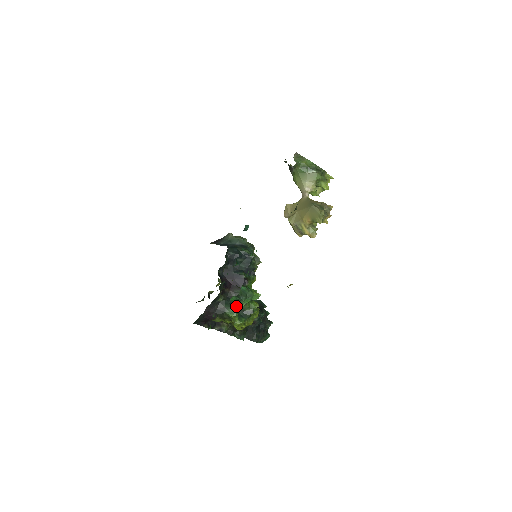
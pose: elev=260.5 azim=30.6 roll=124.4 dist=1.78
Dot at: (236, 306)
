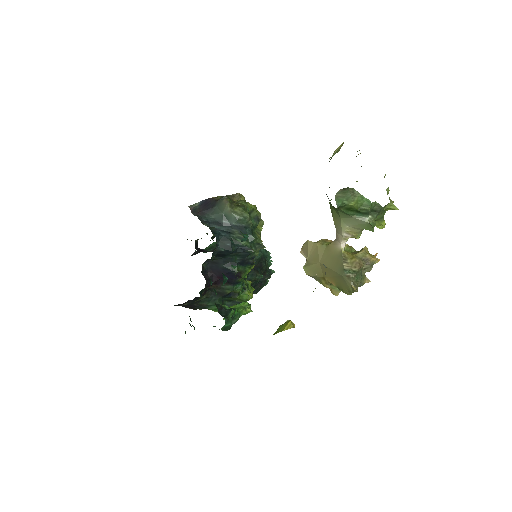
Dot at: occluded
